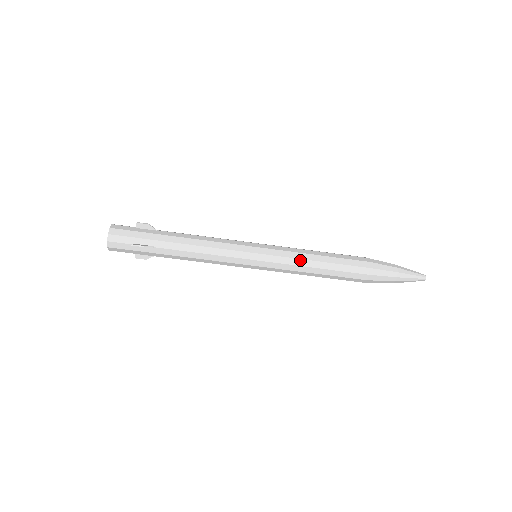
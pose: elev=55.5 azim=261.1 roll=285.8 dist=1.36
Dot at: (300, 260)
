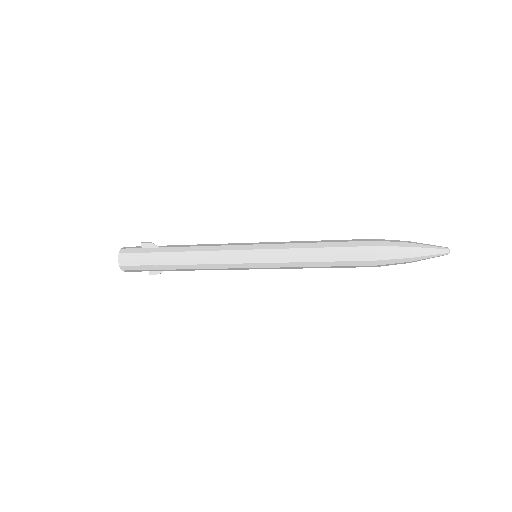
Dot at: (299, 268)
